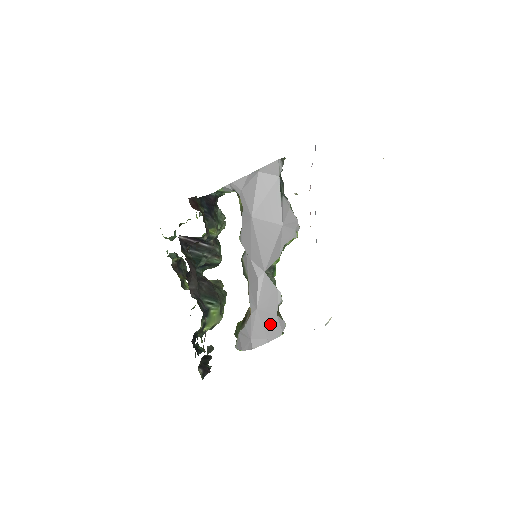
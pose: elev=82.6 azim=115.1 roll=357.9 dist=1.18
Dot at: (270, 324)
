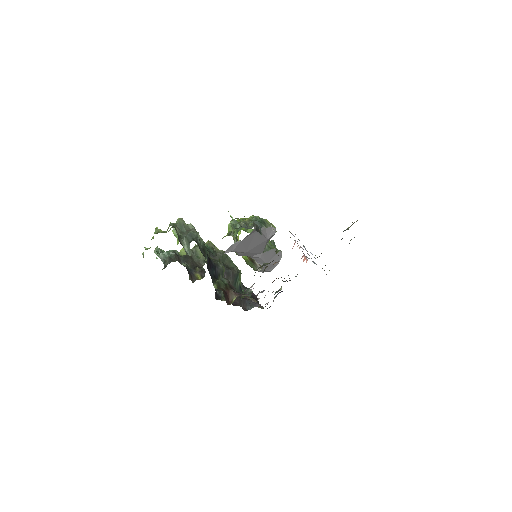
Dot at: (275, 260)
